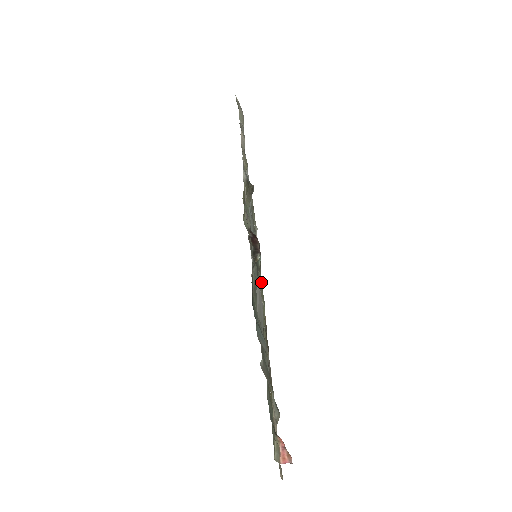
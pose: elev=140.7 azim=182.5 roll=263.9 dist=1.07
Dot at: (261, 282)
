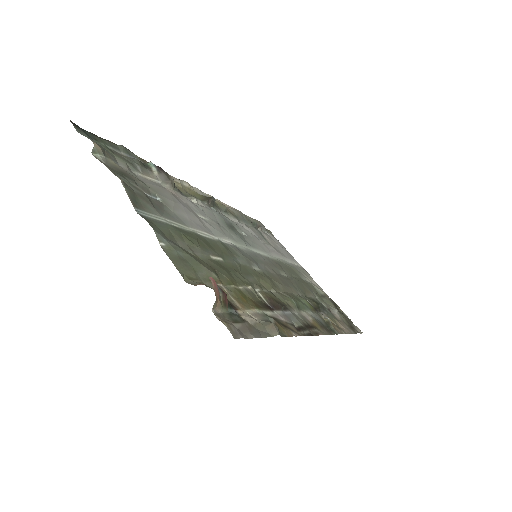
Dot at: (324, 319)
